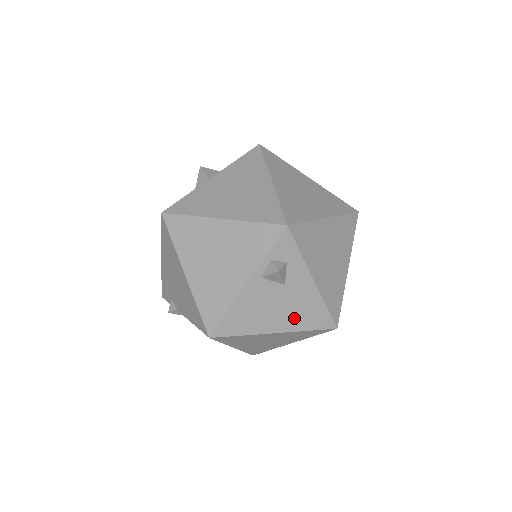
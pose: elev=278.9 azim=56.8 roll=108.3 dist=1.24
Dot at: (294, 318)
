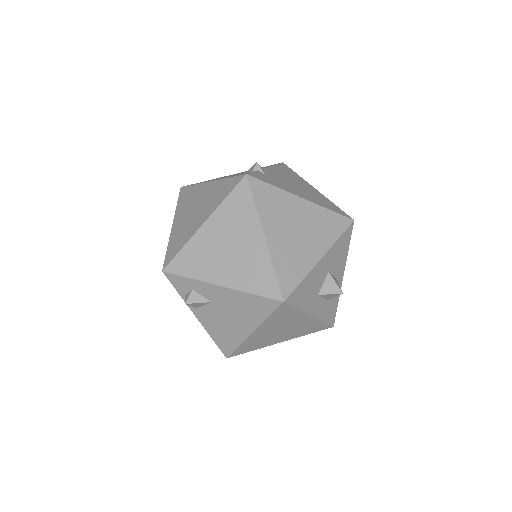
Dot at: (247, 316)
